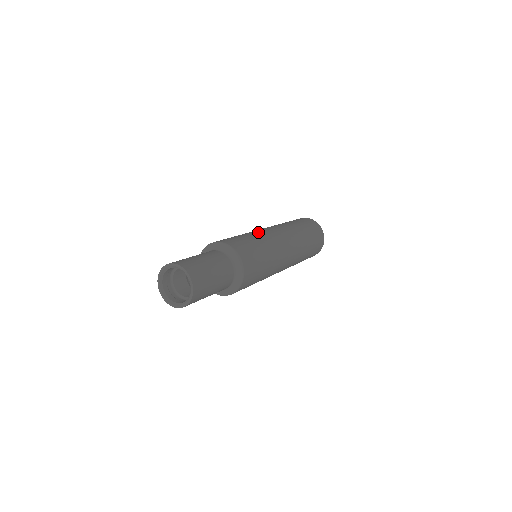
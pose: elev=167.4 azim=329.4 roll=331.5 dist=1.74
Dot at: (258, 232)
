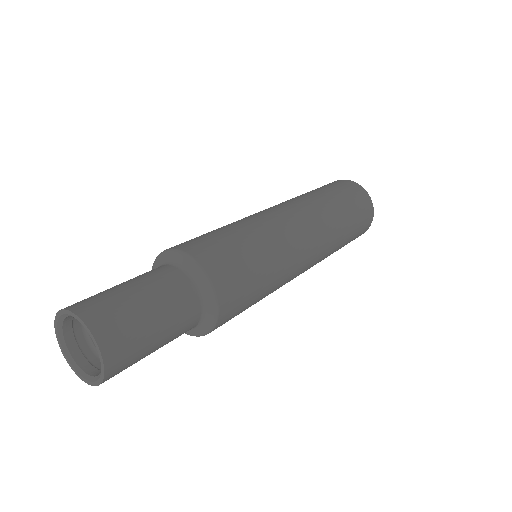
Dot at: (277, 234)
